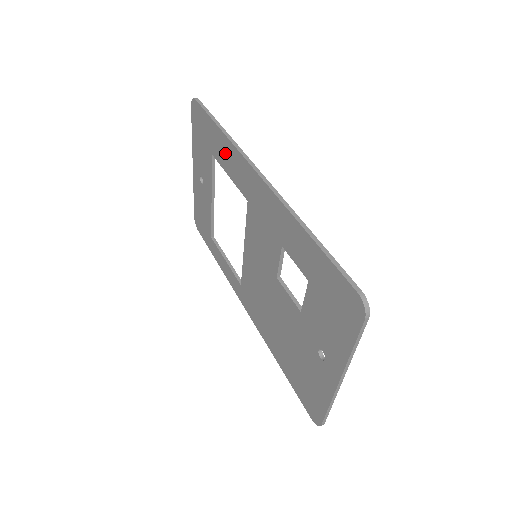
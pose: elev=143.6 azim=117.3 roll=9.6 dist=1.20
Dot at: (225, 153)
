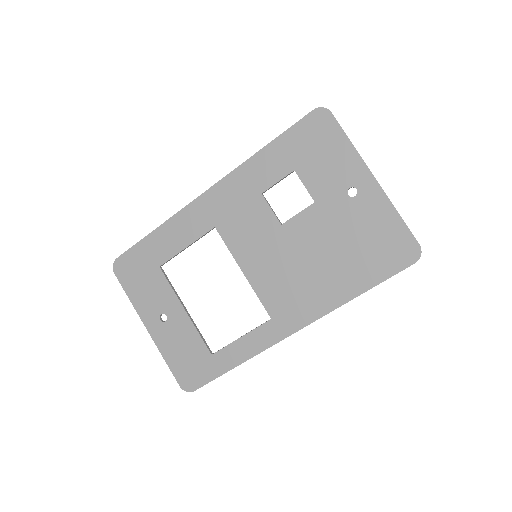
Dot at: (171, 237)
